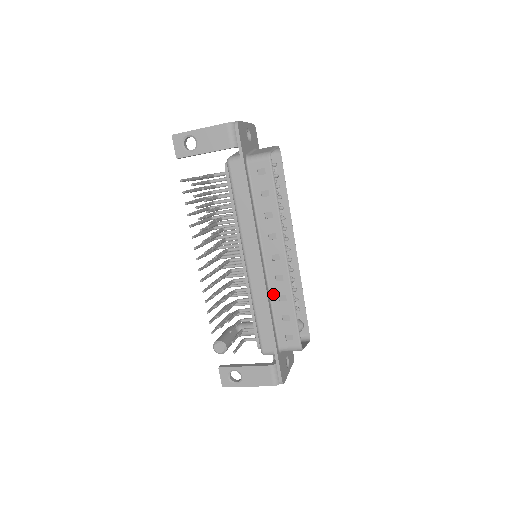
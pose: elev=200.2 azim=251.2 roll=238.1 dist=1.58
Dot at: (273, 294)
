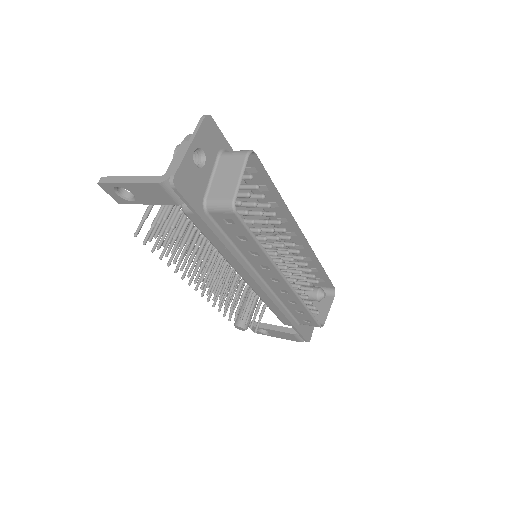
Dot at: (281, 298)
